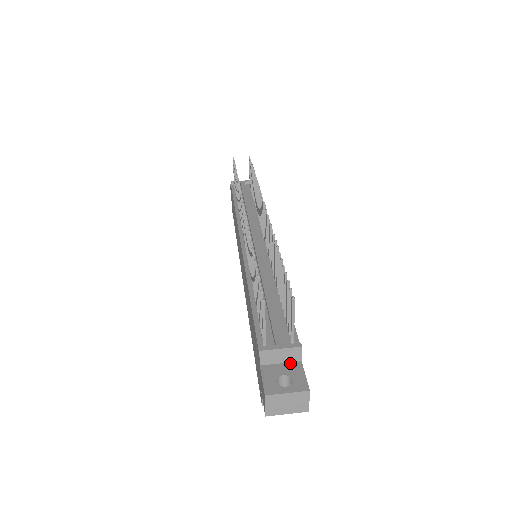
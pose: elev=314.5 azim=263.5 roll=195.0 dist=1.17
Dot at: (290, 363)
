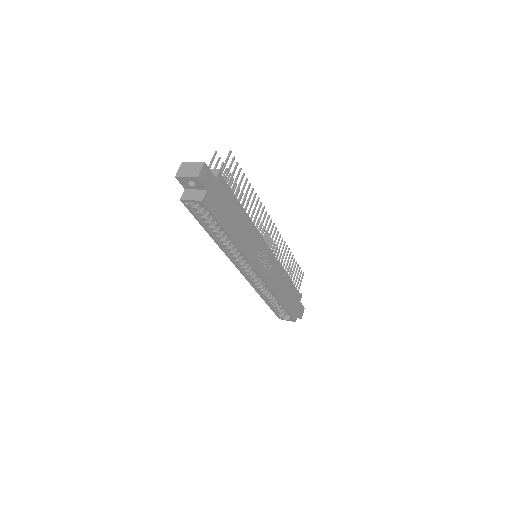
Dot at: occluded
